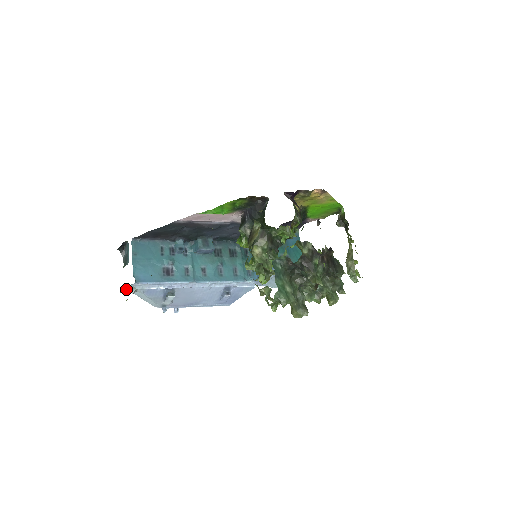
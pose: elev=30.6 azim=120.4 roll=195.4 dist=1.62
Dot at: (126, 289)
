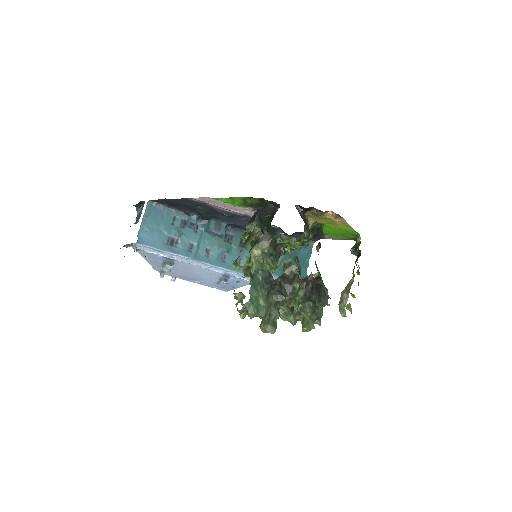
Dot at: (129, 245)
